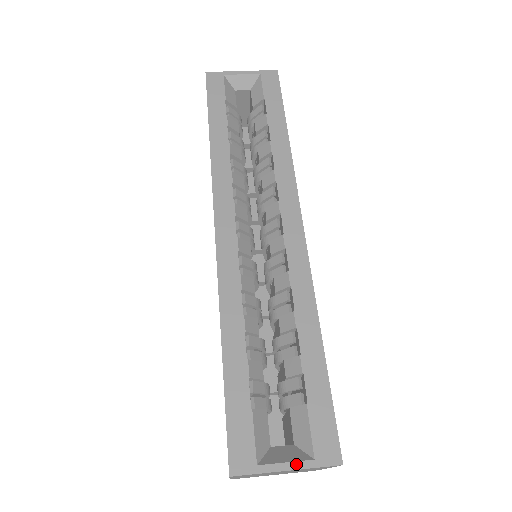
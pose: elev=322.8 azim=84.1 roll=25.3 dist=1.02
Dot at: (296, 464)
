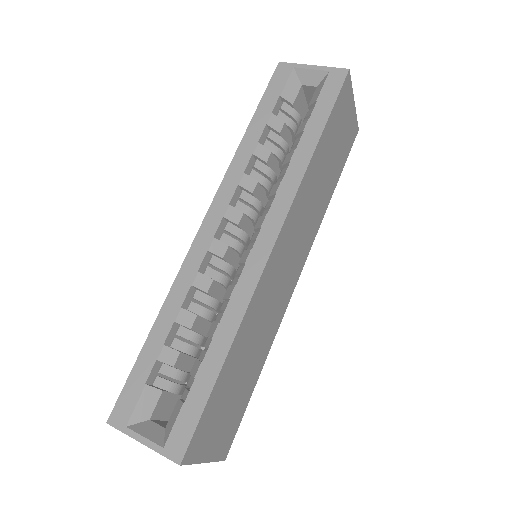
Dot at: (150, 443)
